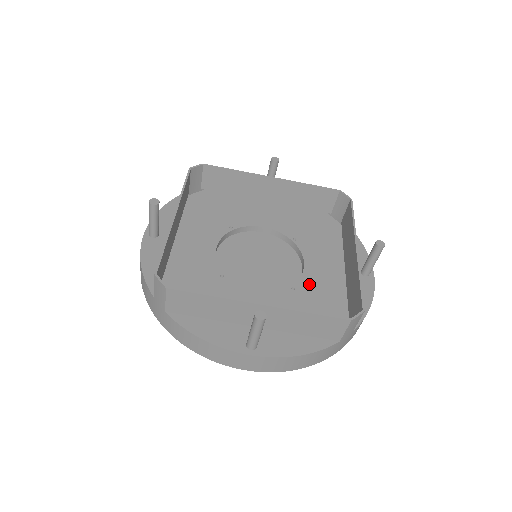
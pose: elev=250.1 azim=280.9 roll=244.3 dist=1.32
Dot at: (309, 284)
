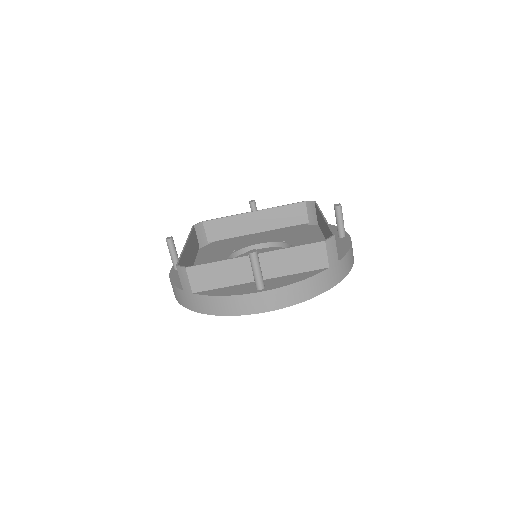
Dot at: occluded
